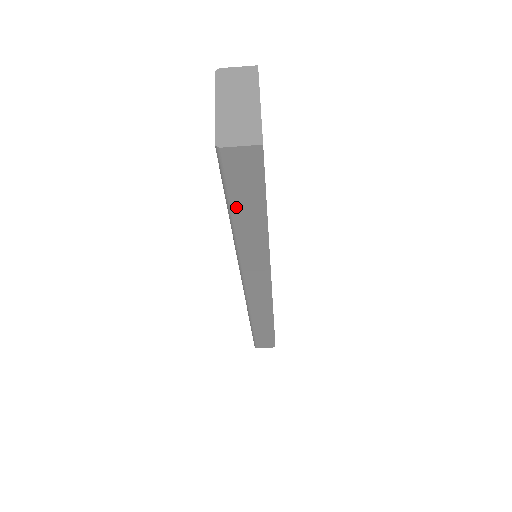
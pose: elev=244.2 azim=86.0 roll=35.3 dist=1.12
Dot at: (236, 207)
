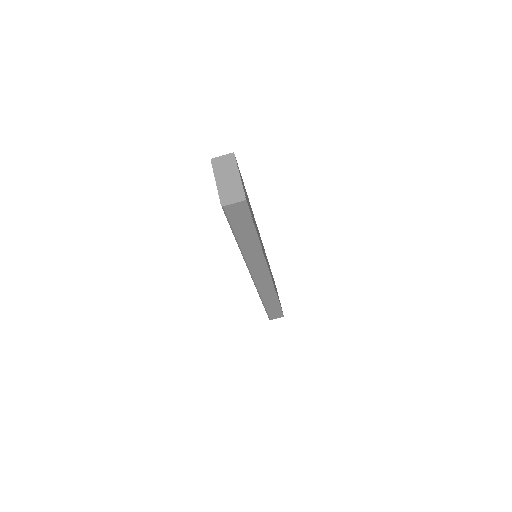
Dot at: (238, 232)
